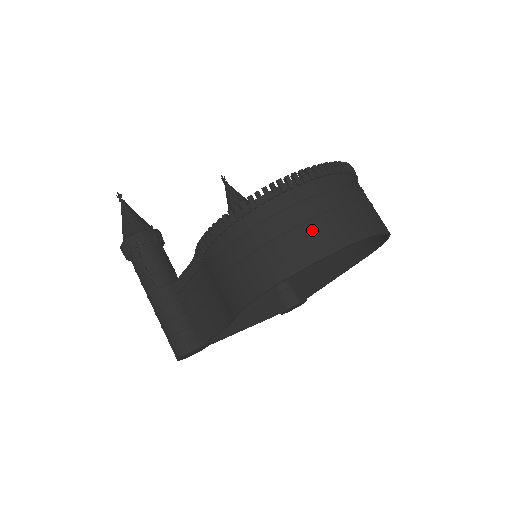
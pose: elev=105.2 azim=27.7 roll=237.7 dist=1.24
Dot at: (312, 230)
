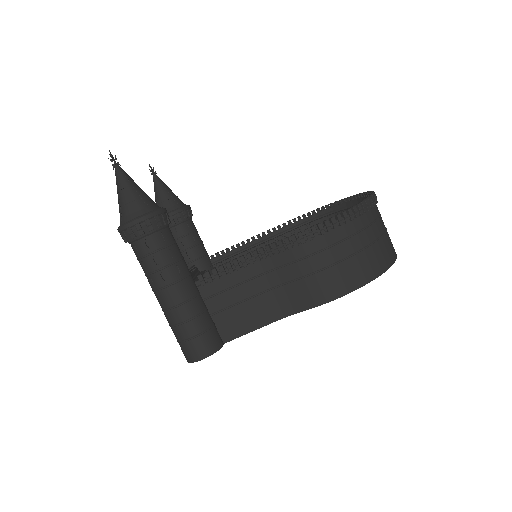
Dot at: (387, 240)
